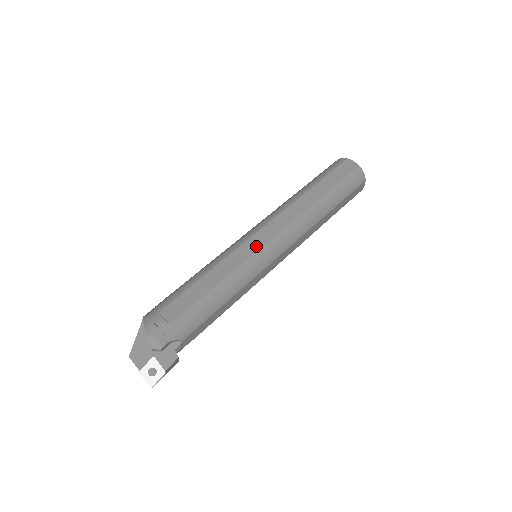
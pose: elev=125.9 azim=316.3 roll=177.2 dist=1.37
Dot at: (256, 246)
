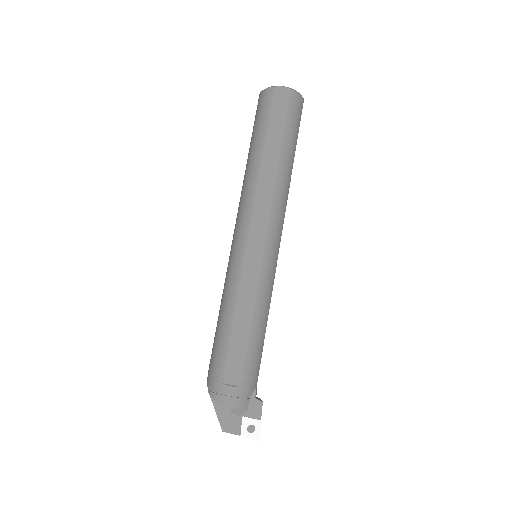
Dot at: (257, 255)
